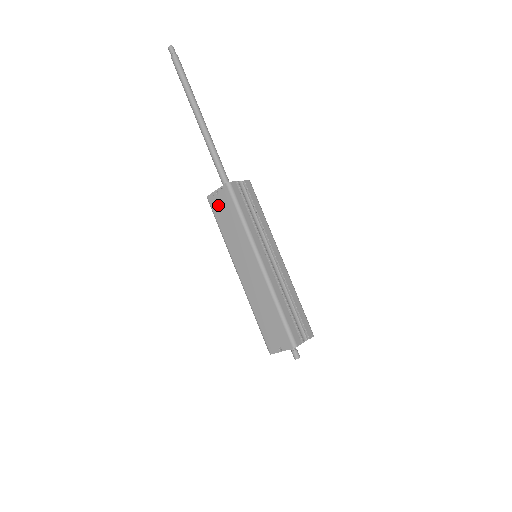
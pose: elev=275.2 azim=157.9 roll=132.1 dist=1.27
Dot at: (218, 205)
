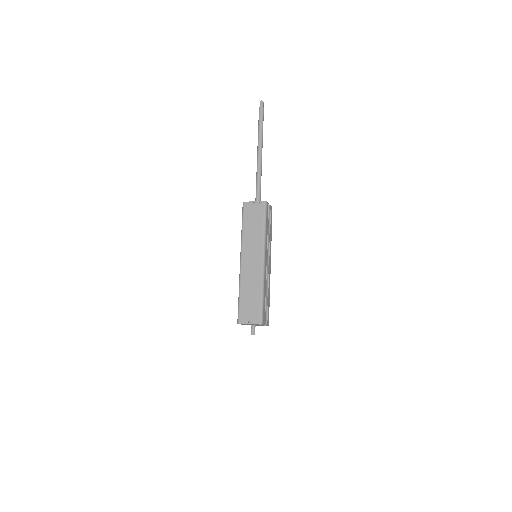
Dot at: (250, 211)
